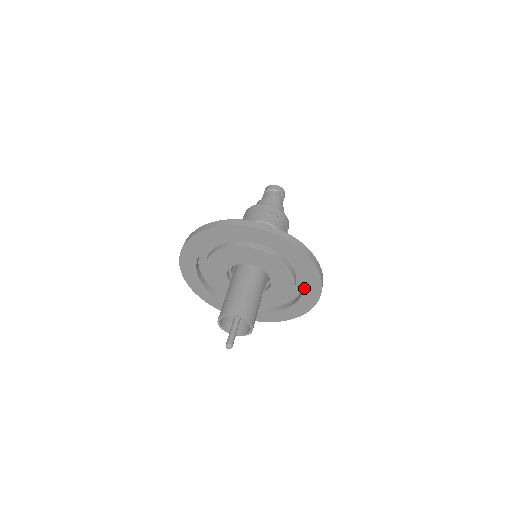
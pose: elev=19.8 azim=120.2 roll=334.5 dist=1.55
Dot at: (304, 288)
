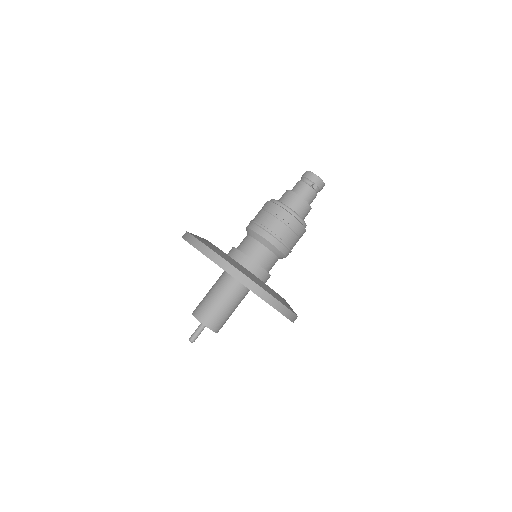
Dot at: occluded
